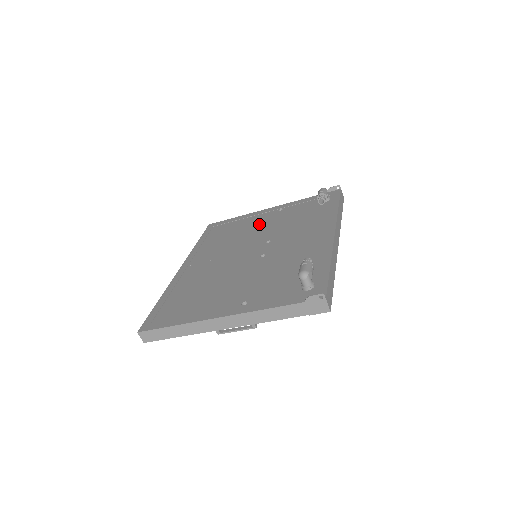
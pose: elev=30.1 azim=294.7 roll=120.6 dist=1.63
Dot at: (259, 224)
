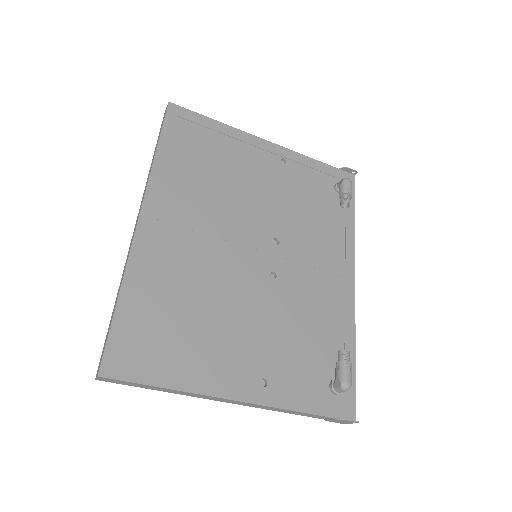
Dot at: (257, 178)
